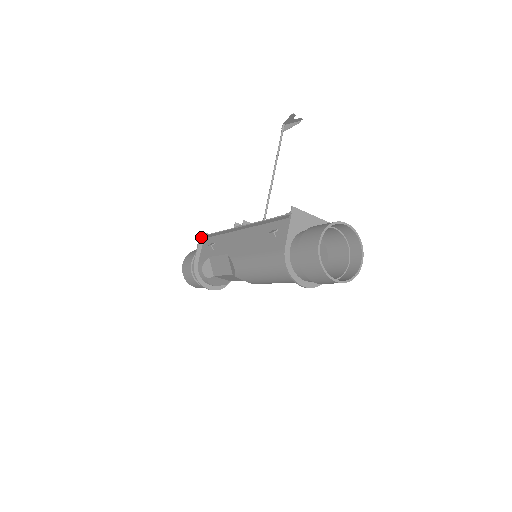
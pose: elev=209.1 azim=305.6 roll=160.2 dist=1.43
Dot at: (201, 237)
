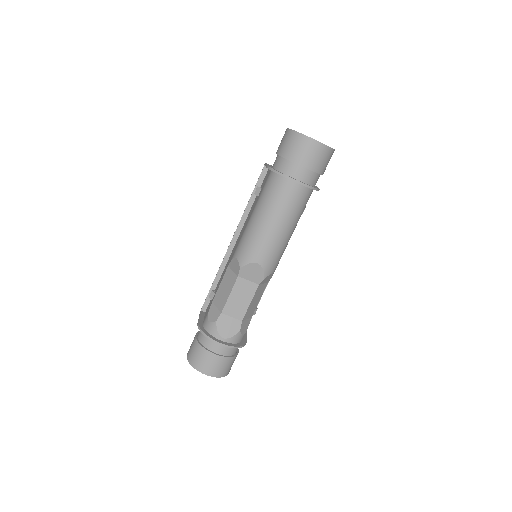
Dot at: (202, 311)
